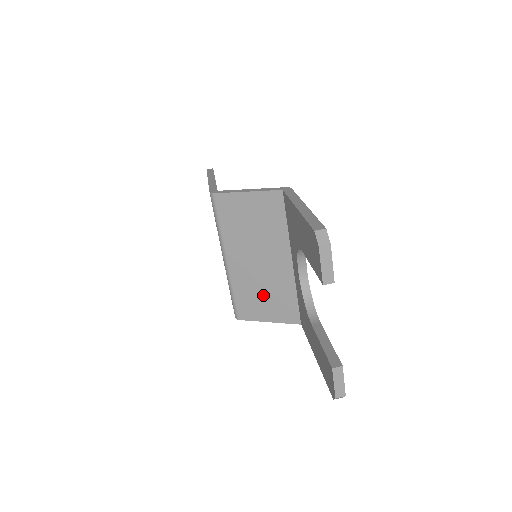
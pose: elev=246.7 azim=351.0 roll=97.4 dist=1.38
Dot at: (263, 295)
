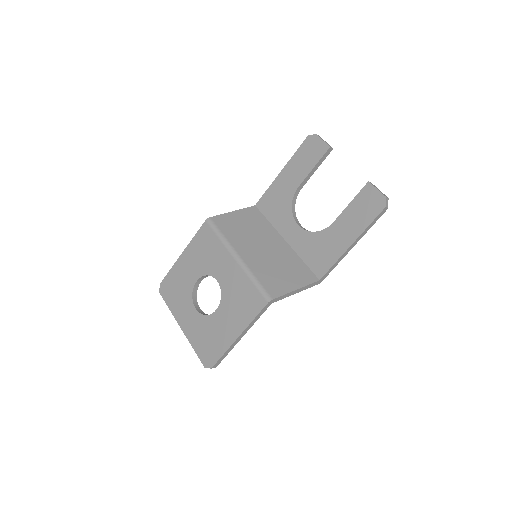
Dot at: (280, 270)
